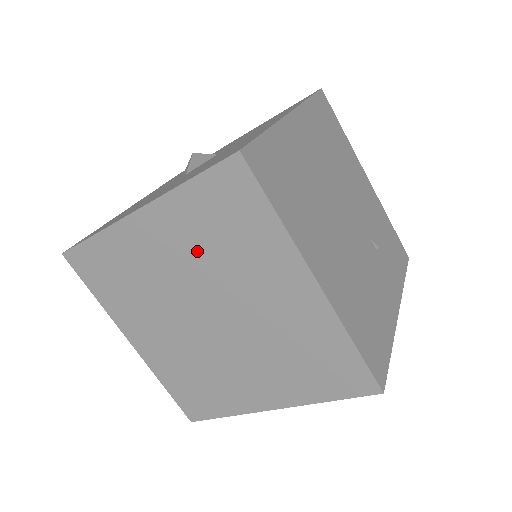
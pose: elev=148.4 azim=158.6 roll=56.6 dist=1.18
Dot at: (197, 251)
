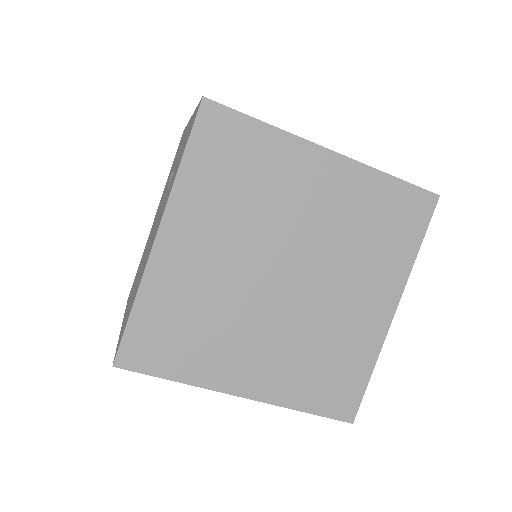
Dot at: (341, 221)
